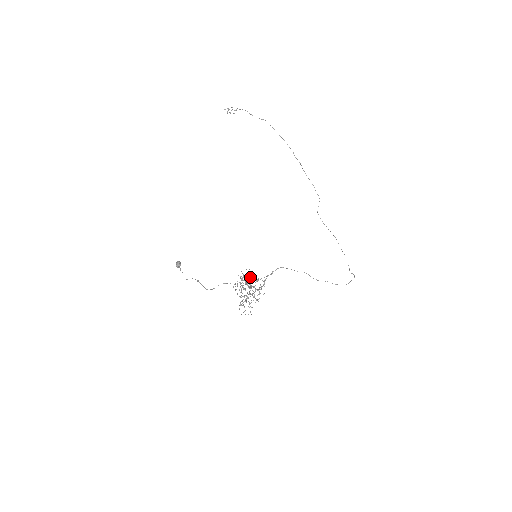
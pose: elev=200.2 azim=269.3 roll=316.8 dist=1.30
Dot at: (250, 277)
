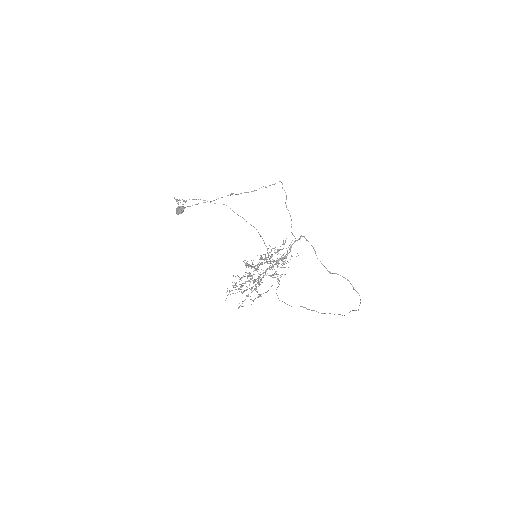
Dot at: (255, 269)
